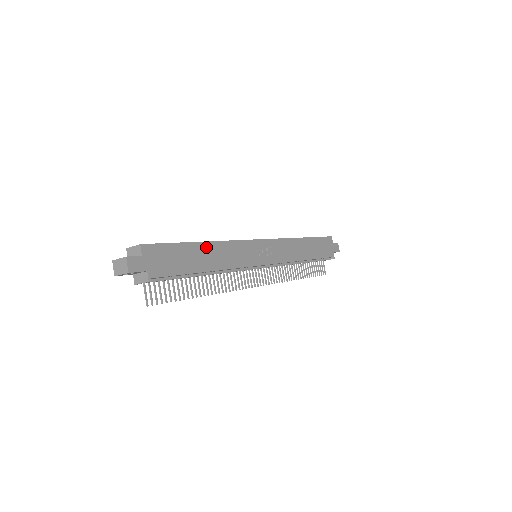
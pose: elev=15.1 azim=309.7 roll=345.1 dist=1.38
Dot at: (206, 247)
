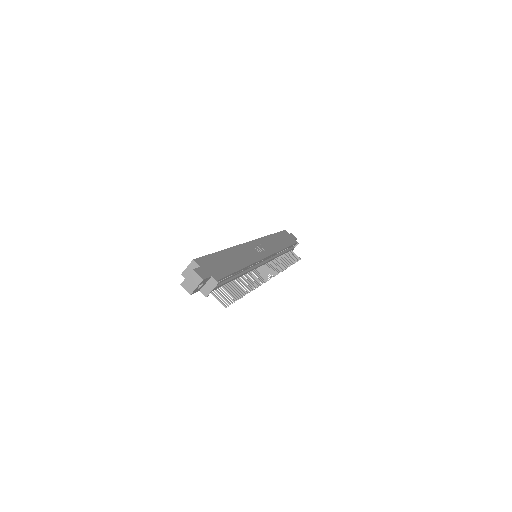
Dot at: (228, 253)
